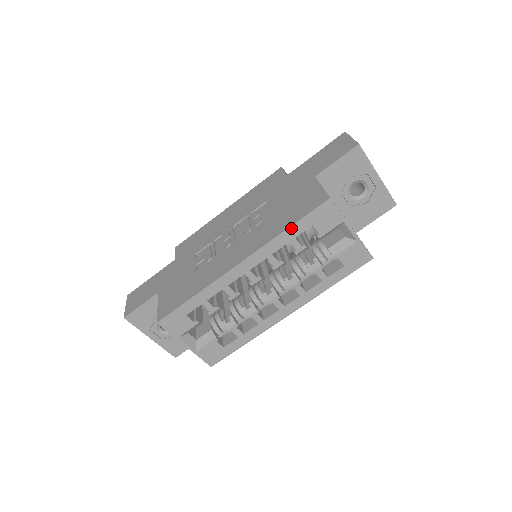
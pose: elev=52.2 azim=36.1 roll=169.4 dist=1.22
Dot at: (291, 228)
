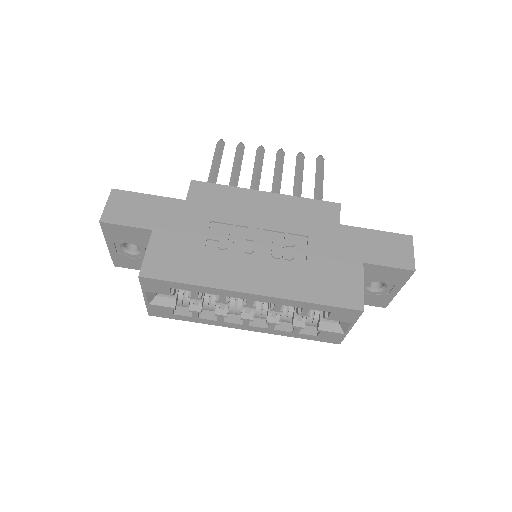
Dot at: (316, 304)
